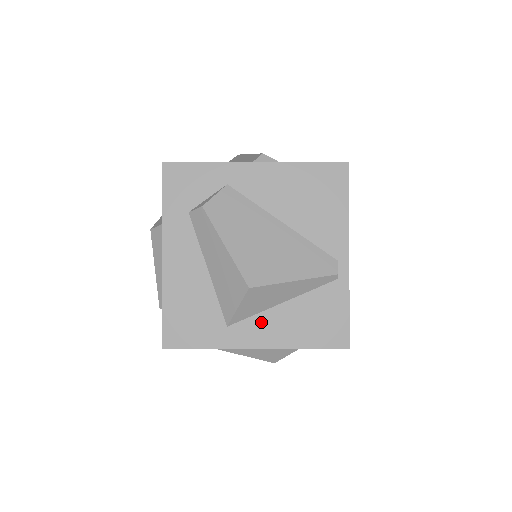
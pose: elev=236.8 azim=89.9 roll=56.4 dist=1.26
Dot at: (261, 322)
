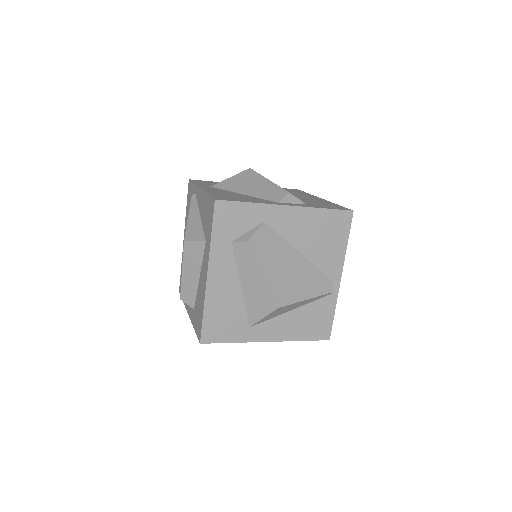
Dot at: (274, 324)
